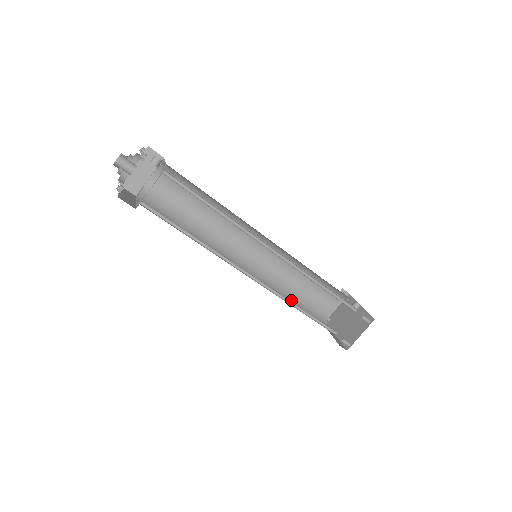
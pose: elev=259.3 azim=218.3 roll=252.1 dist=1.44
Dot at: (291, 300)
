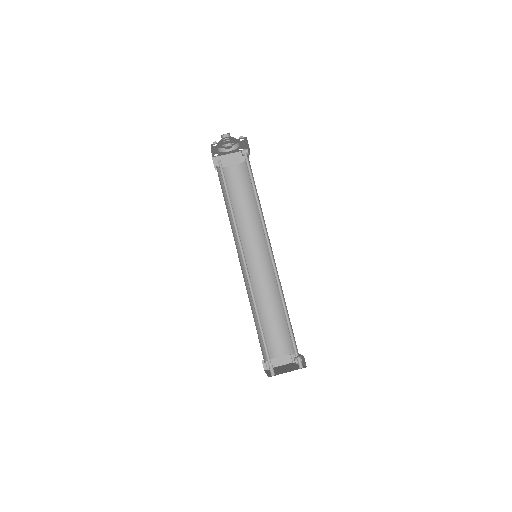
Dot at: (254, 316)
